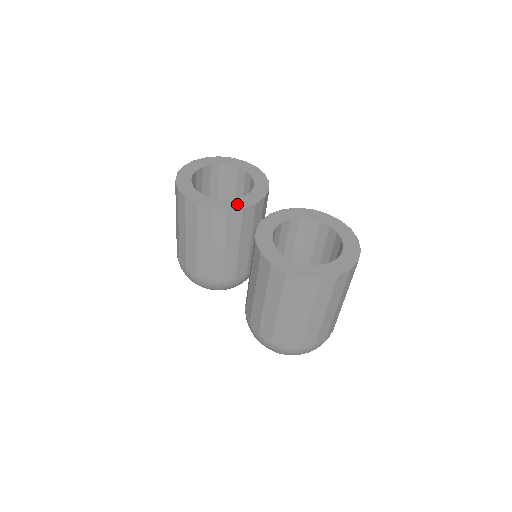
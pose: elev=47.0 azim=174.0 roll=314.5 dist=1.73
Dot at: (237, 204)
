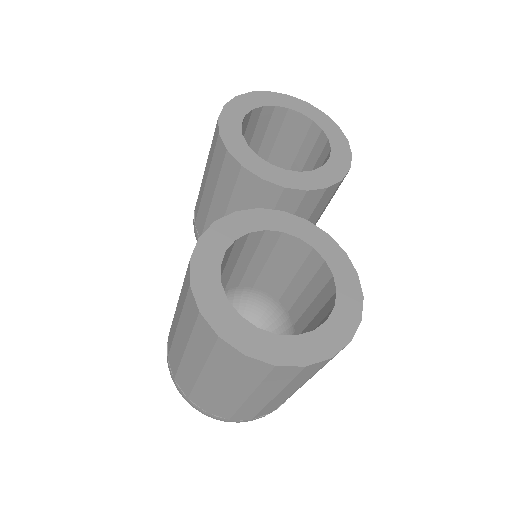
Dot at: (262, 169)
